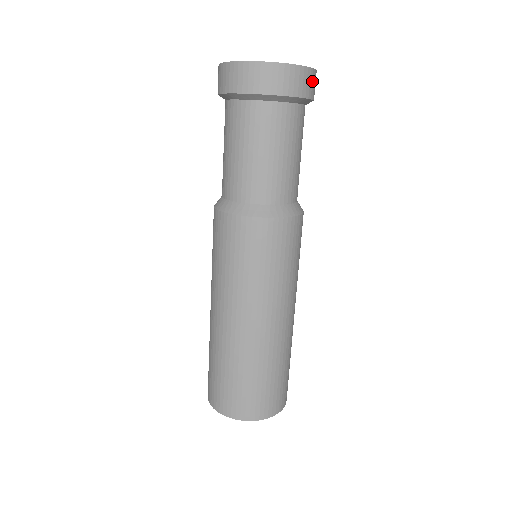
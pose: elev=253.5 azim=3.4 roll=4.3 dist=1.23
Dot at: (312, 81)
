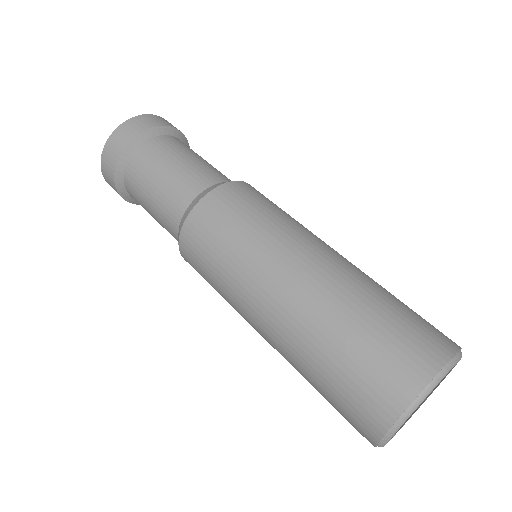
Dot at: occluded
